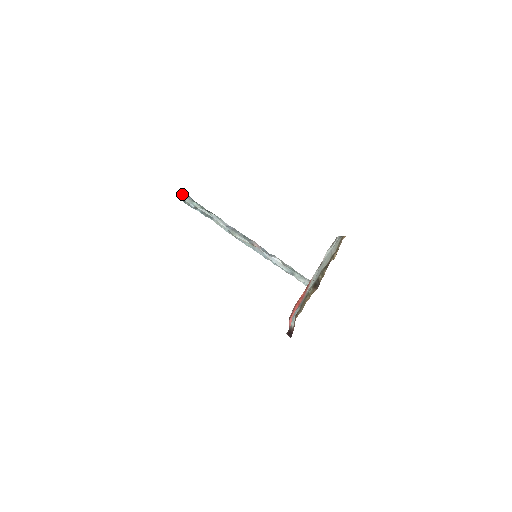
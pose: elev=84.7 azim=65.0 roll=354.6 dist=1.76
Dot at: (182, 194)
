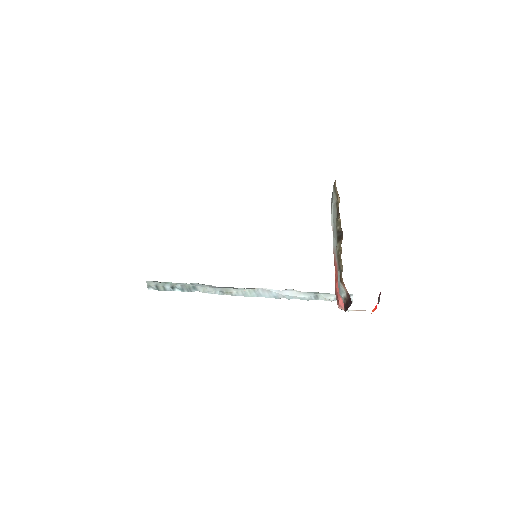
Dot at: (151, 281)
